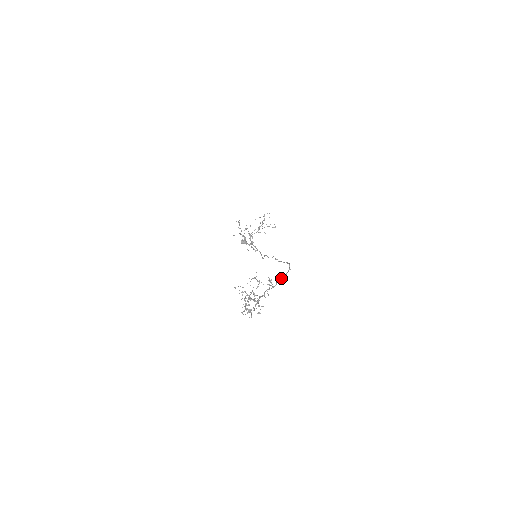
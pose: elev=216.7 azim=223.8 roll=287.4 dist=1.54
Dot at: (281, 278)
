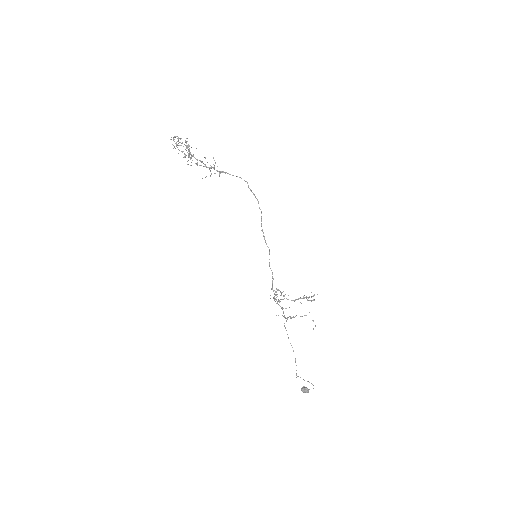
Dot at: occluded
